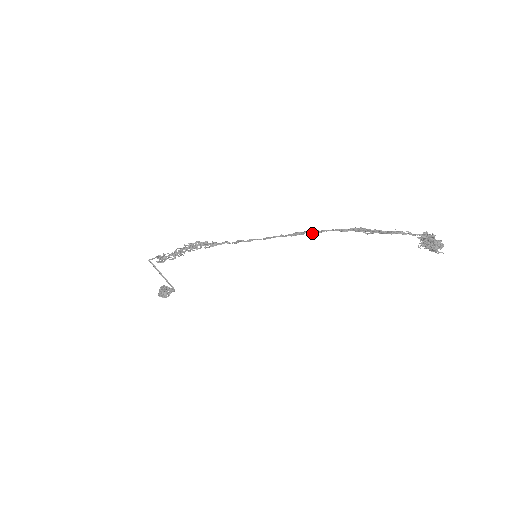
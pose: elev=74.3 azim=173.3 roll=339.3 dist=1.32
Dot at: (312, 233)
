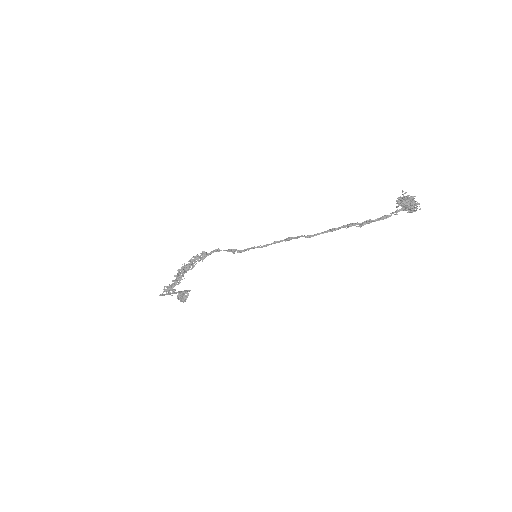
Dot at: (305, 237)
